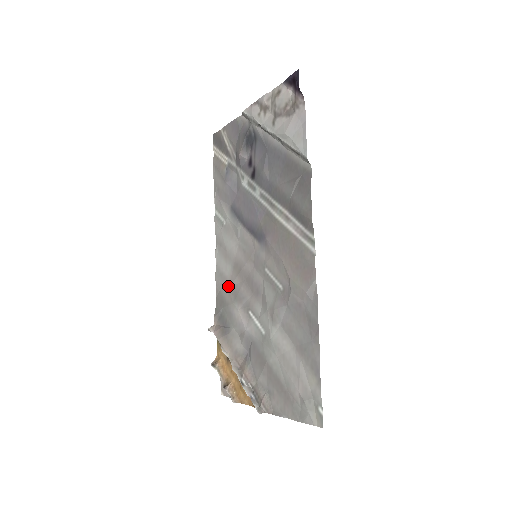
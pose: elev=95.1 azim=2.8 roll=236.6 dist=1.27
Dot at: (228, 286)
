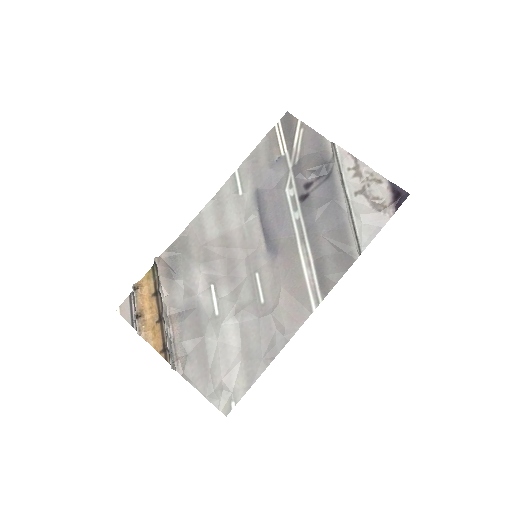
Dot at: (203, 243)
